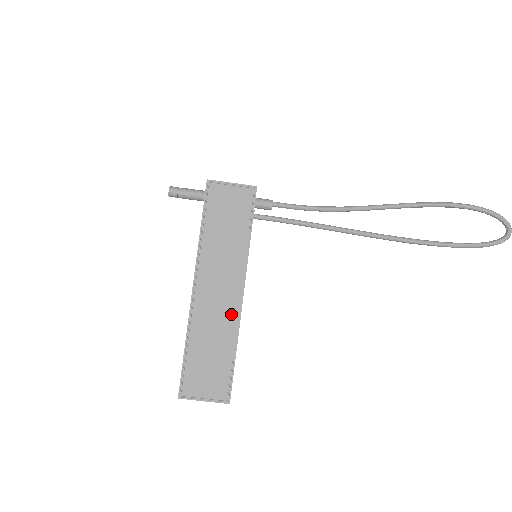
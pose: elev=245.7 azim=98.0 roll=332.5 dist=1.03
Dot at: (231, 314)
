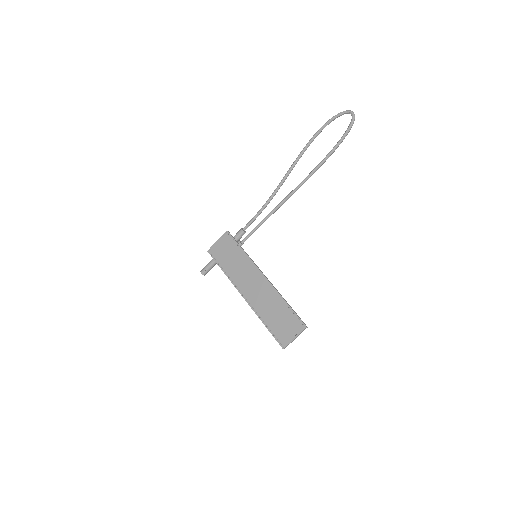
Dot at: (268, 289)
